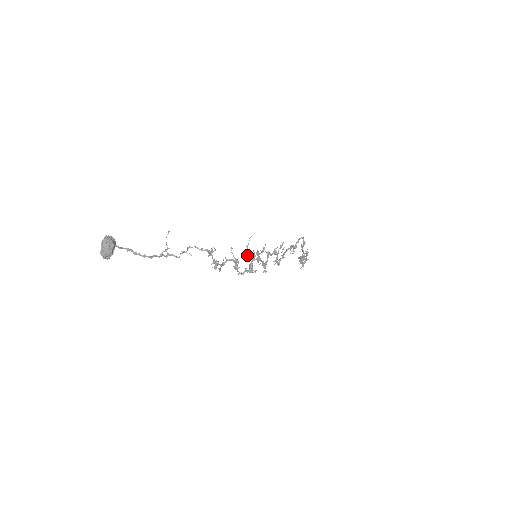
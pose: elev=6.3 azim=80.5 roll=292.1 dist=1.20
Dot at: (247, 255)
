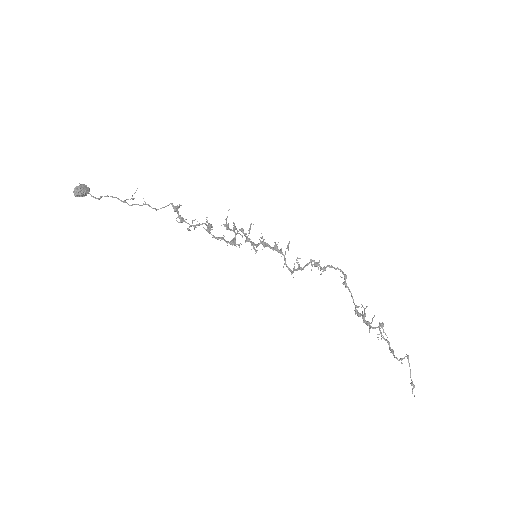
Dot at: (226, 227)
